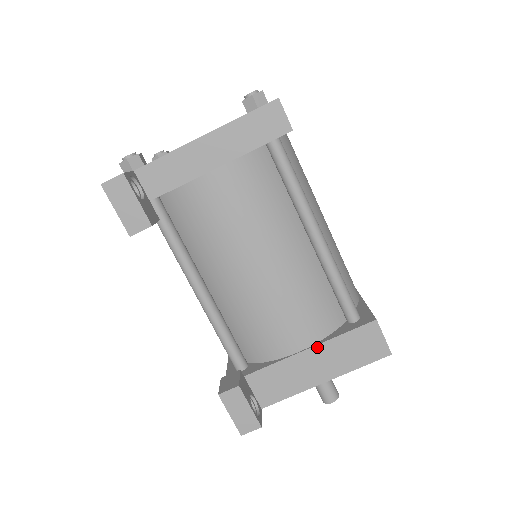
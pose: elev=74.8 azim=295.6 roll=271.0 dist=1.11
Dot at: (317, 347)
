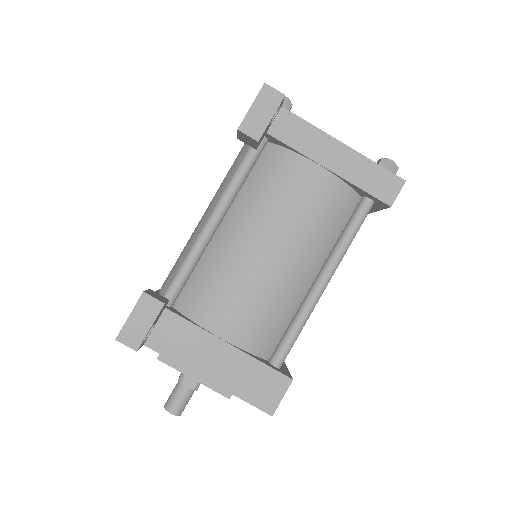
Dot at: (236, 350)
